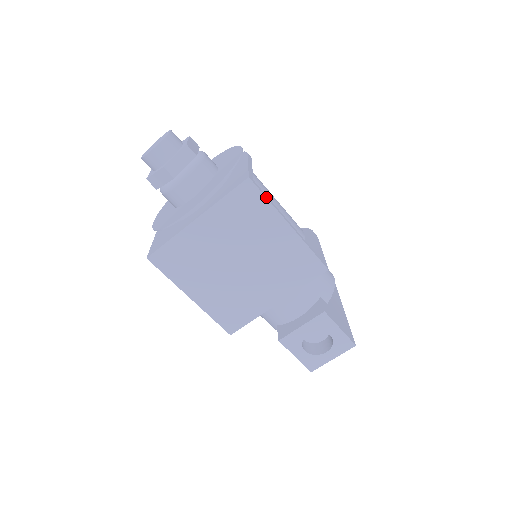
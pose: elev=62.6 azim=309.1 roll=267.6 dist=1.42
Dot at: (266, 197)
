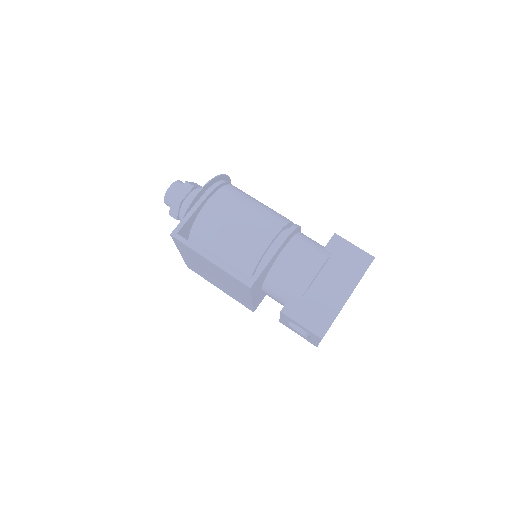
Dot at: (186, 244)
